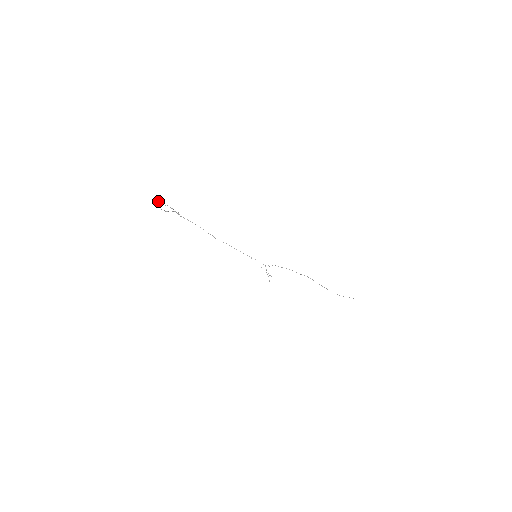
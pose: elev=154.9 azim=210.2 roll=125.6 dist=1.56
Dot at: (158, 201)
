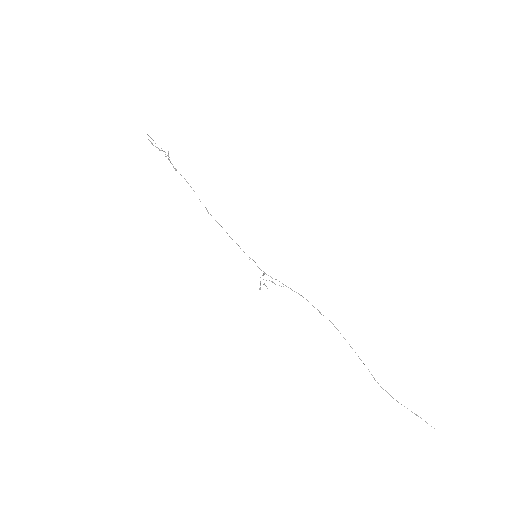
Dot at: (155, 143)
